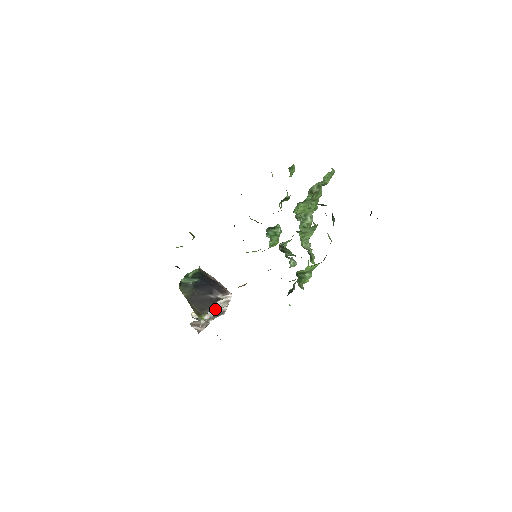
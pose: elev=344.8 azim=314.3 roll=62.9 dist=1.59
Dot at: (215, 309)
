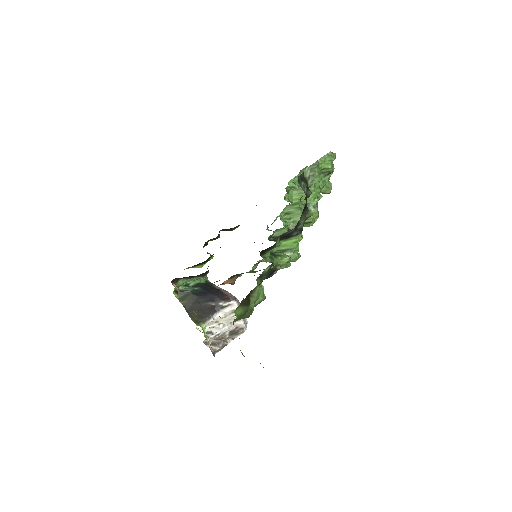
Dot at: (226, 323)
